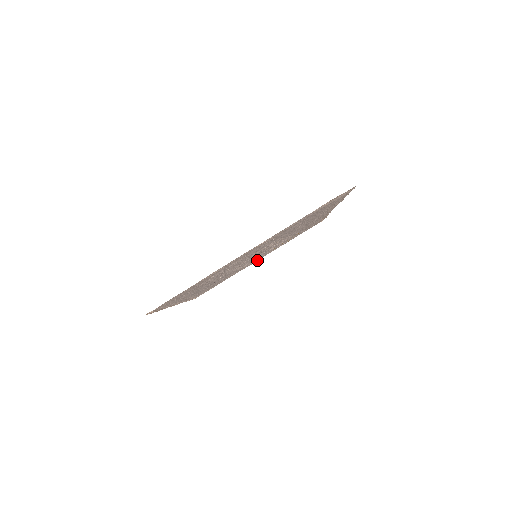
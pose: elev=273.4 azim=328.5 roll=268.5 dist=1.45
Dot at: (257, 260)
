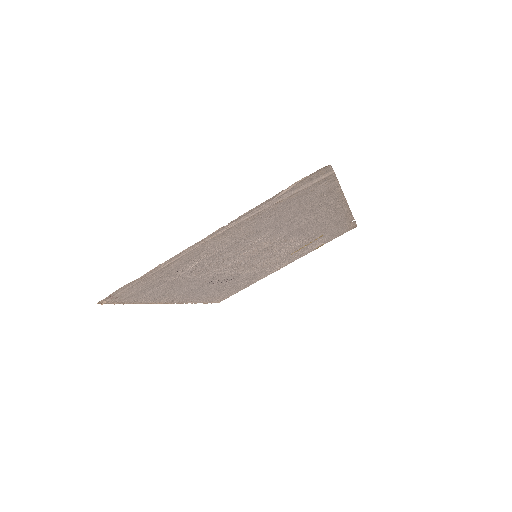
Dot at: (283, 266)
